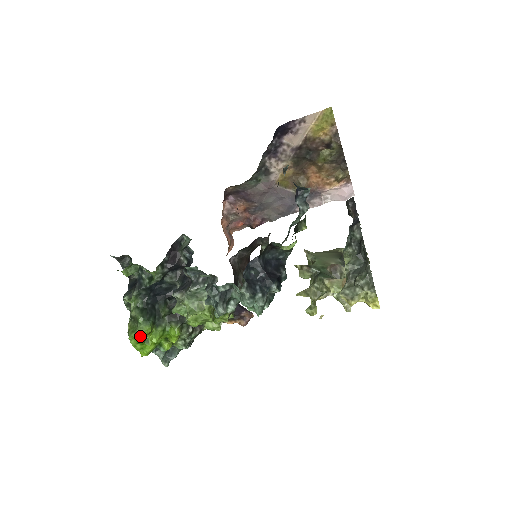
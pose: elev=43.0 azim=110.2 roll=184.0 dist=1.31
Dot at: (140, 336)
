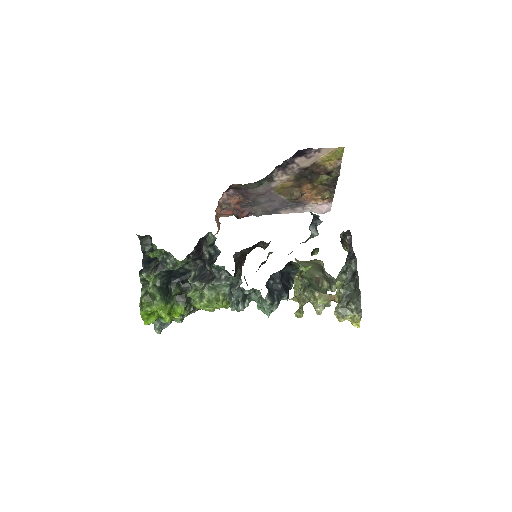
Dot at: (153, 310)
